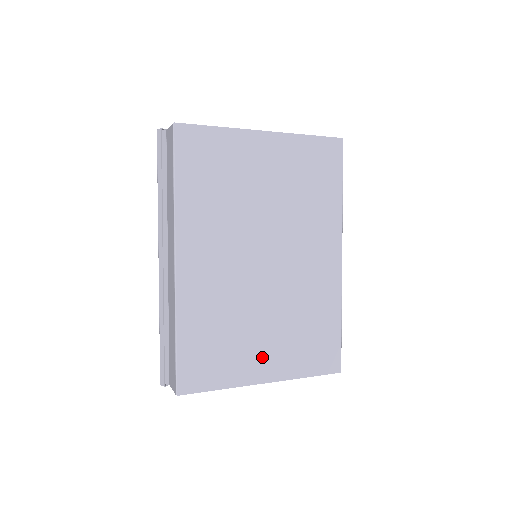
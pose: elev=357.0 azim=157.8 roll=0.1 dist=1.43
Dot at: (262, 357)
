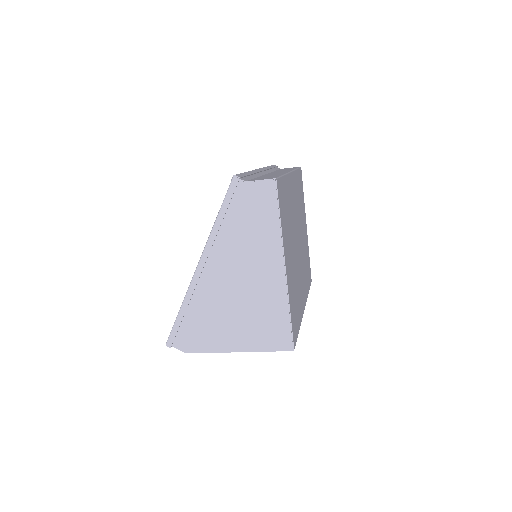
Dot at: (289, 259)
